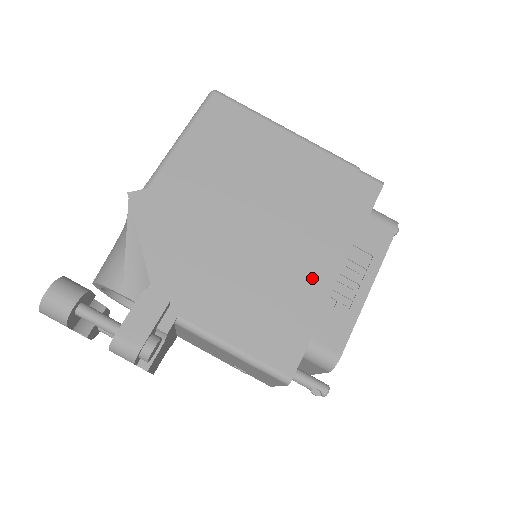
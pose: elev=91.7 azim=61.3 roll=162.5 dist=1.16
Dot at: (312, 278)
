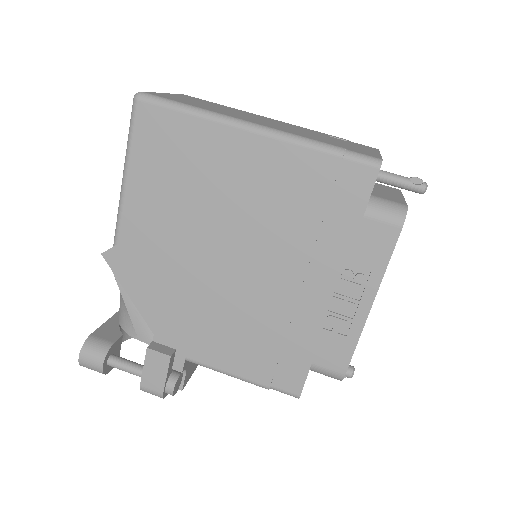
Dot at: (303, 304)
